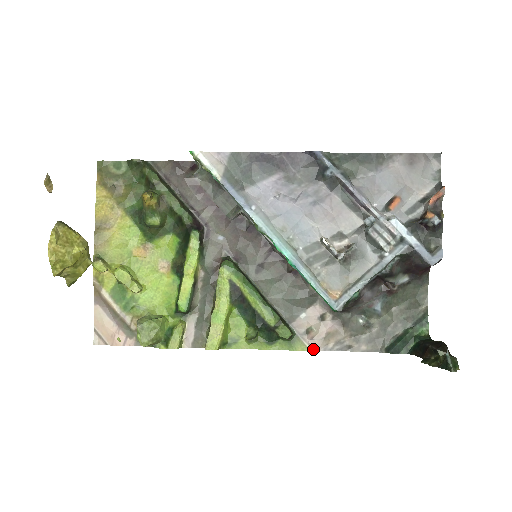
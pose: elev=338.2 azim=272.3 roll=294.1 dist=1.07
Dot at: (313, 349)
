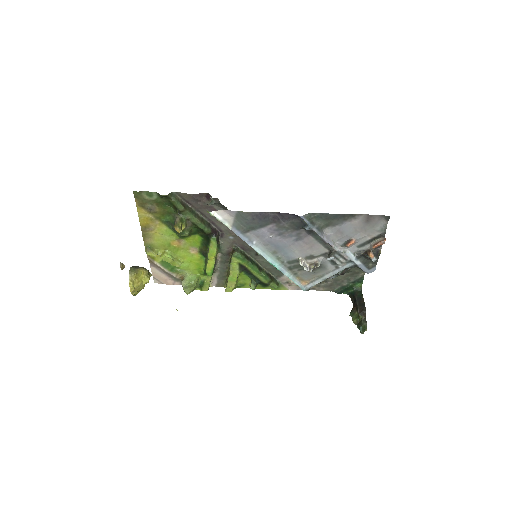
Dot at: (291, 289)
